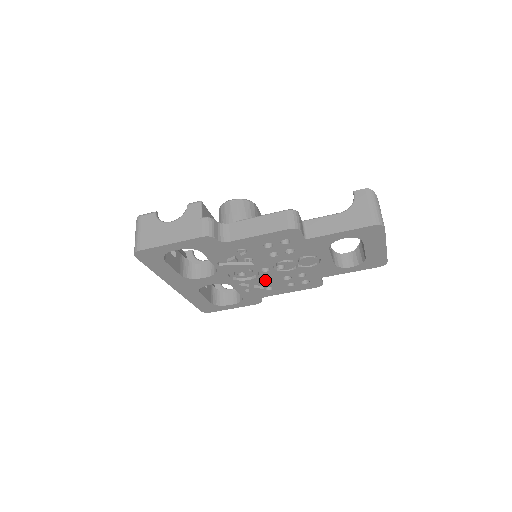
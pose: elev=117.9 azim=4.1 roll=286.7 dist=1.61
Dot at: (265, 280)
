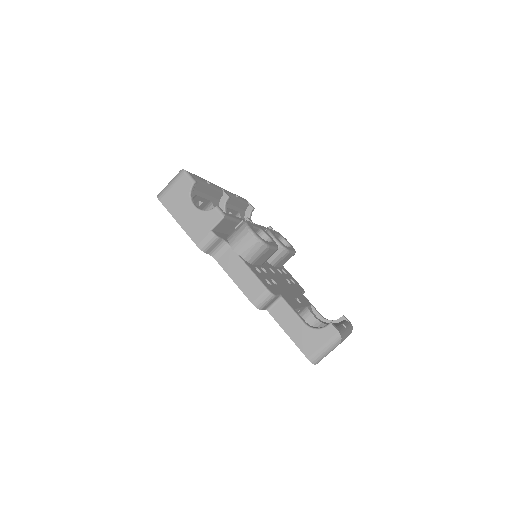
Dot at: occluded
